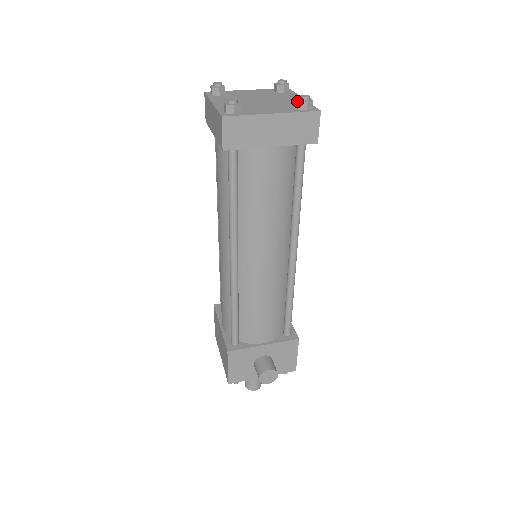
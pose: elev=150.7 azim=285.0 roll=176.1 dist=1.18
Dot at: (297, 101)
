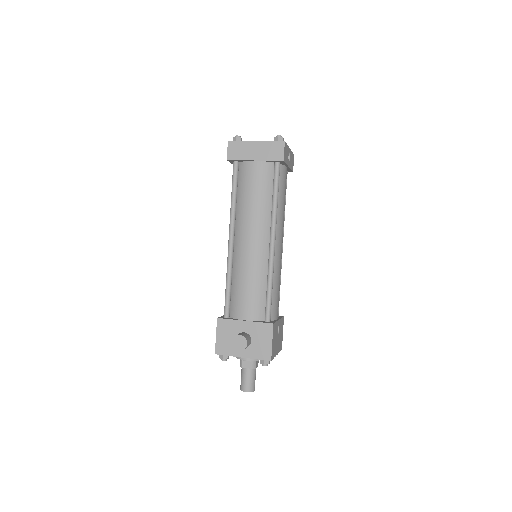
Dot at: (274, 139)
